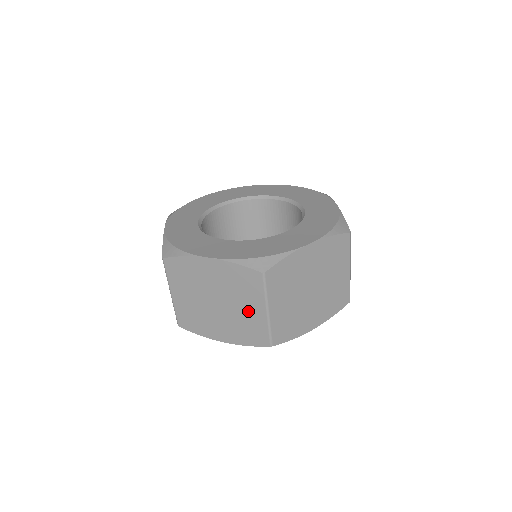
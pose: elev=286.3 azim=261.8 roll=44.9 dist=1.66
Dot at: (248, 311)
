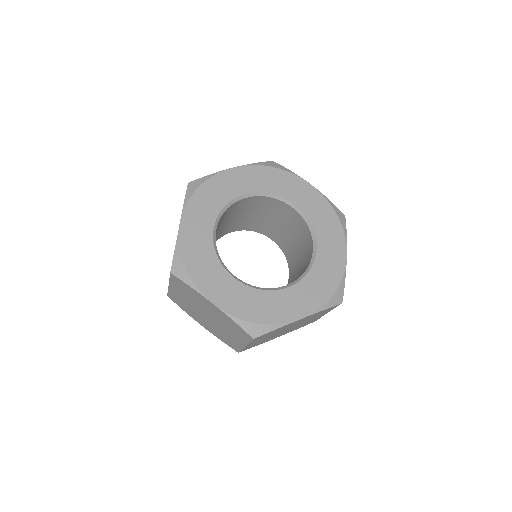
Dot at: (230, 335)
